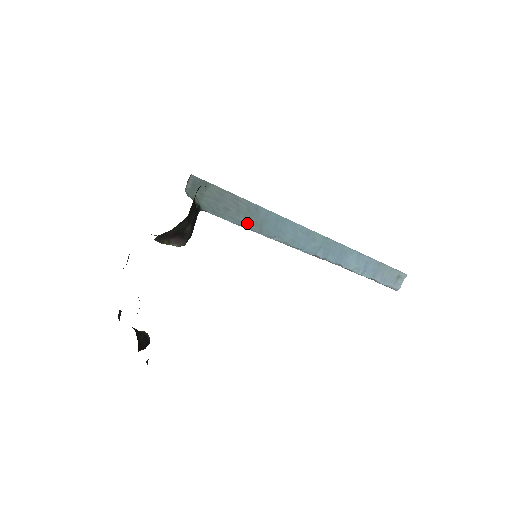
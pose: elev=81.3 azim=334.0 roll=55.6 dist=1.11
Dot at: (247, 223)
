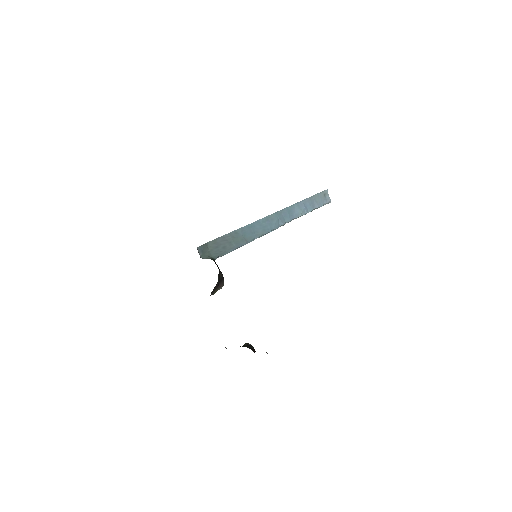
Dot at: (238, 244)
